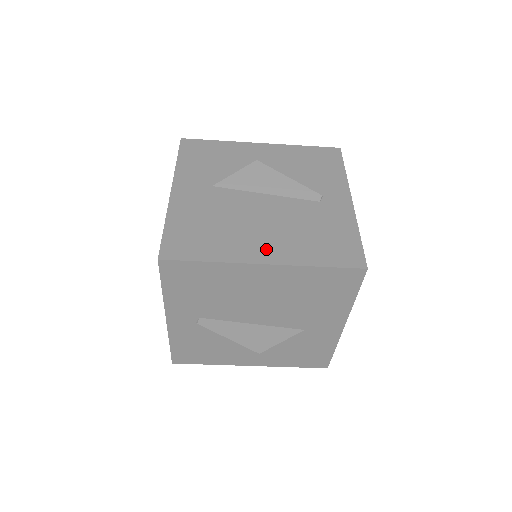
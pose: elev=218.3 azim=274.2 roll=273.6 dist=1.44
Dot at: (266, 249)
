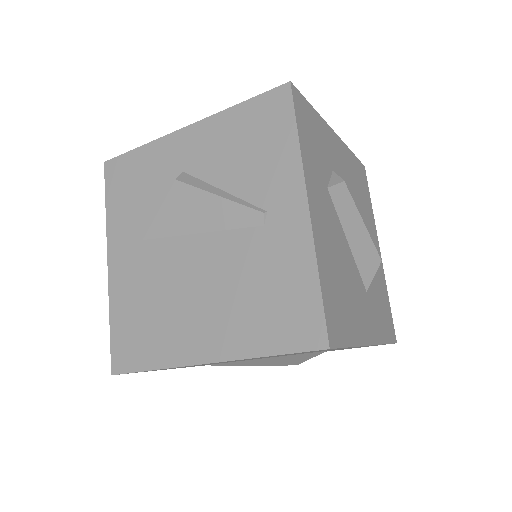
Dot at: (205, 338)
